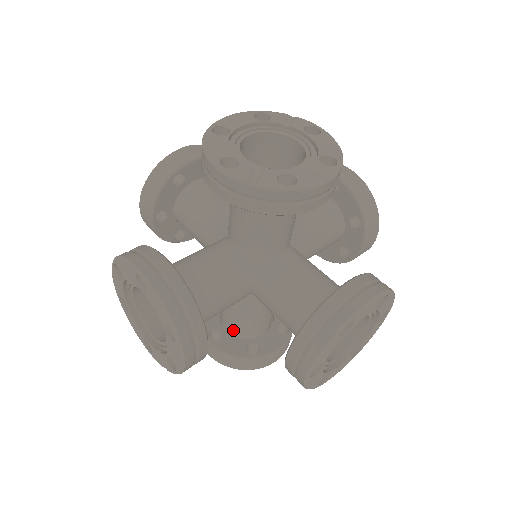
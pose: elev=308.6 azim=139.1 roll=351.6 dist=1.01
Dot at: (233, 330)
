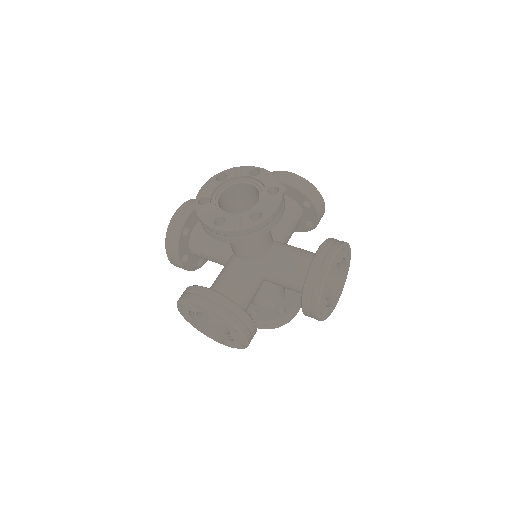
Dot at: (263, 305)
